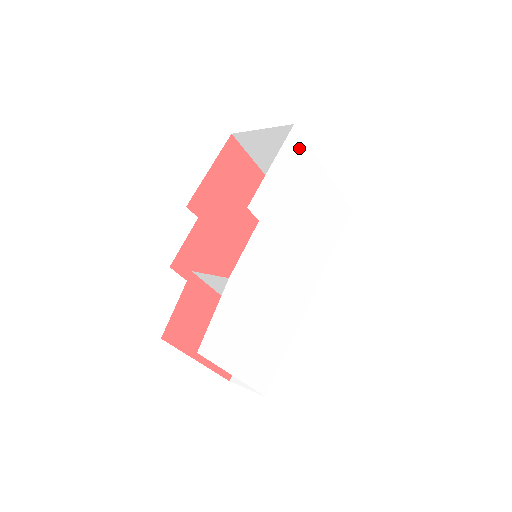
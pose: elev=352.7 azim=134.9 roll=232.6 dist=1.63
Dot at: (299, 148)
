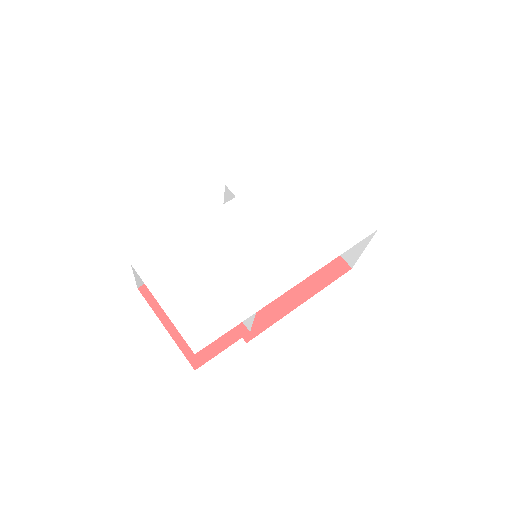
Dot at: (300, 163)
